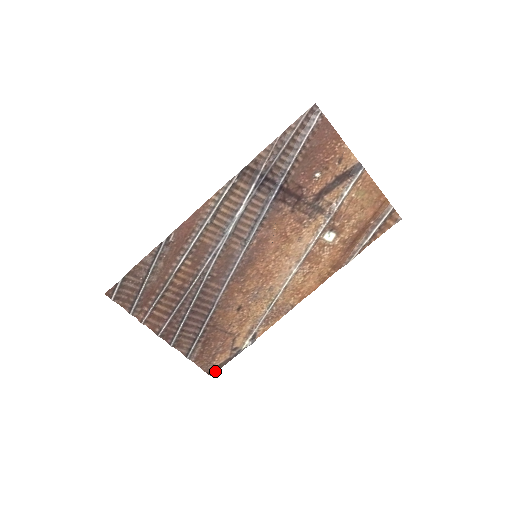
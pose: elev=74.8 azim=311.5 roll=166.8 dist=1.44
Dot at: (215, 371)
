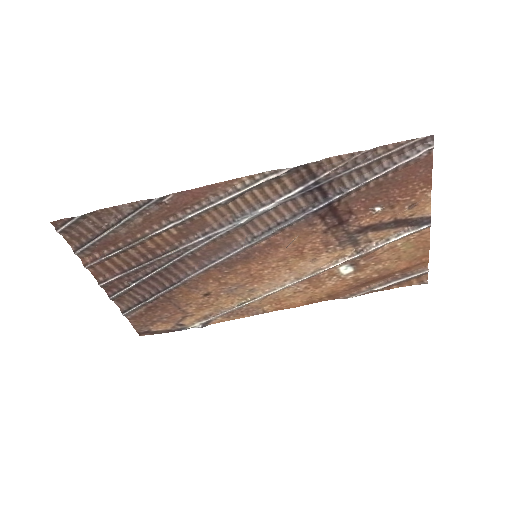
Dot at: (148, 334)
